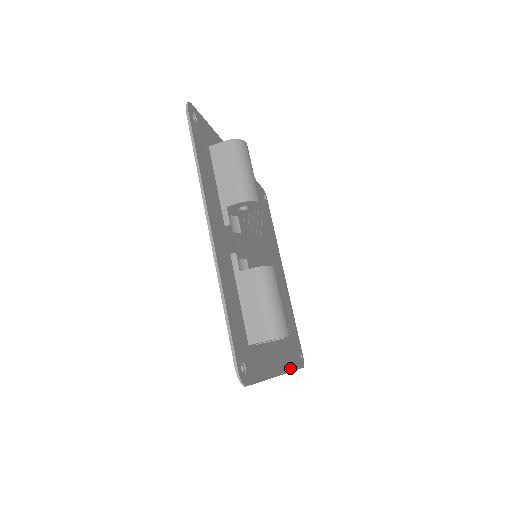
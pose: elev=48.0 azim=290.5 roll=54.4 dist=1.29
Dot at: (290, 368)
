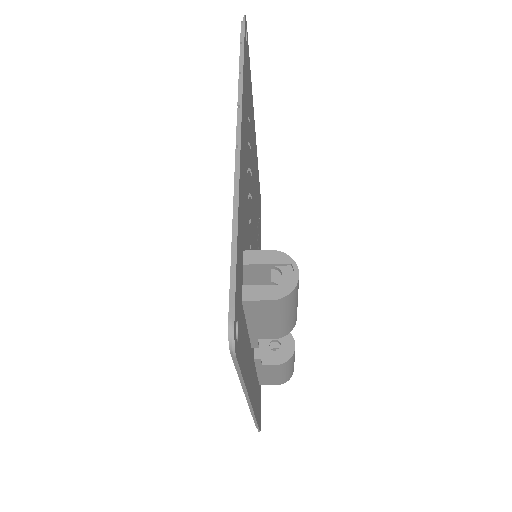
Dot at: occluded
